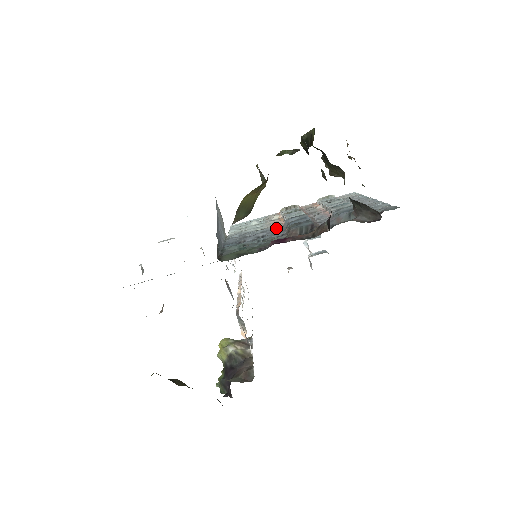
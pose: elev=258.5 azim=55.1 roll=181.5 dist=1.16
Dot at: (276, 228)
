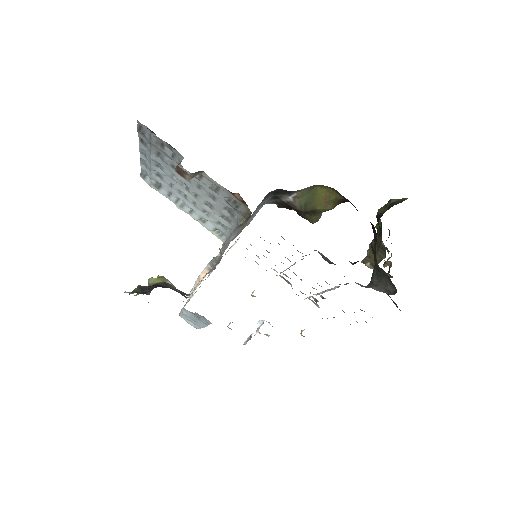
Dot at: (287, 258)
